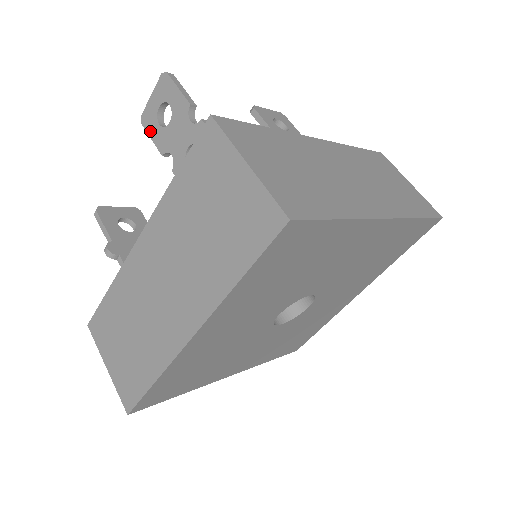
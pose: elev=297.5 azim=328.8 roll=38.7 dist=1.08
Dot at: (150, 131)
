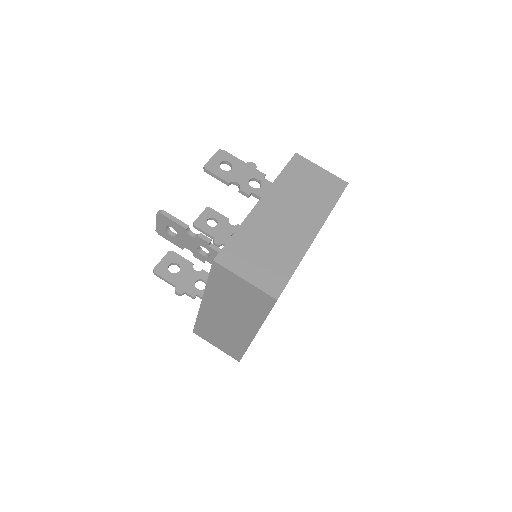
Dot at: (167, 238)
